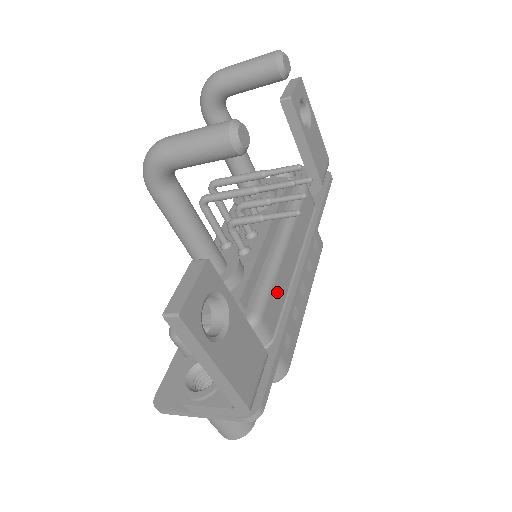
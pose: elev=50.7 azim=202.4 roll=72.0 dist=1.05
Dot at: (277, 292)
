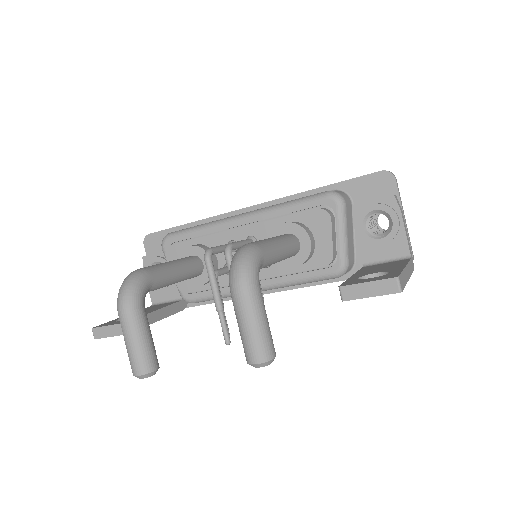
Dot at: occluded
